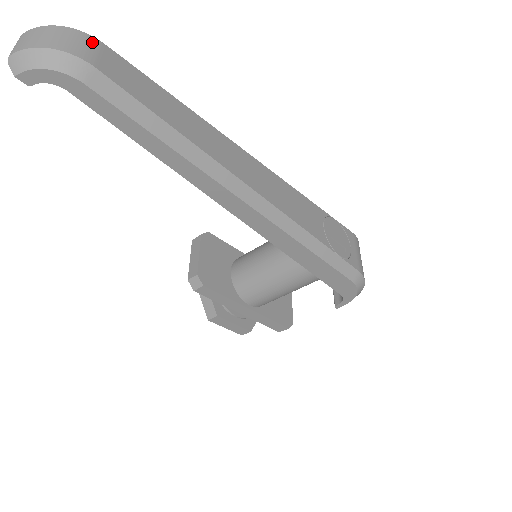
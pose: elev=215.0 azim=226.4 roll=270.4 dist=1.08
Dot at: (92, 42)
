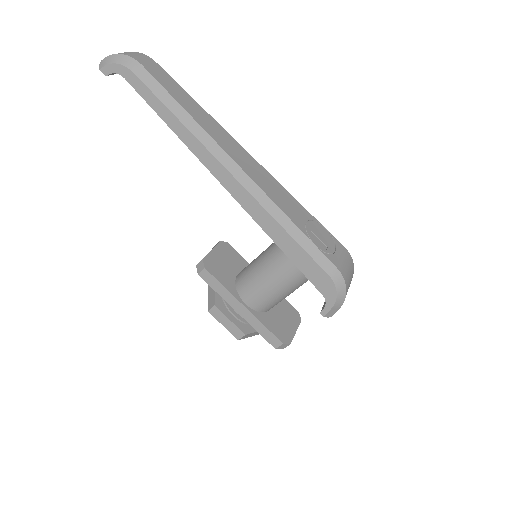
Dot at: (148, 58)
